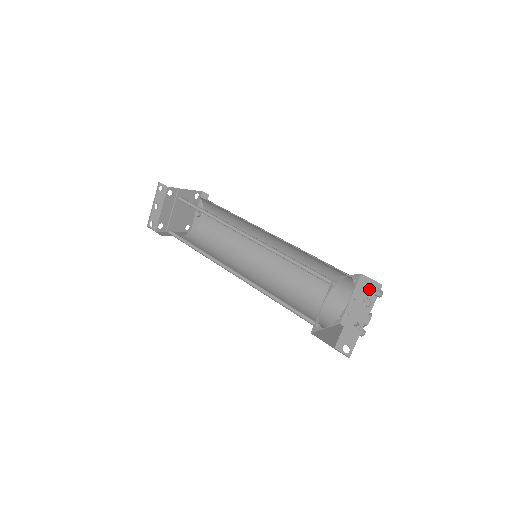
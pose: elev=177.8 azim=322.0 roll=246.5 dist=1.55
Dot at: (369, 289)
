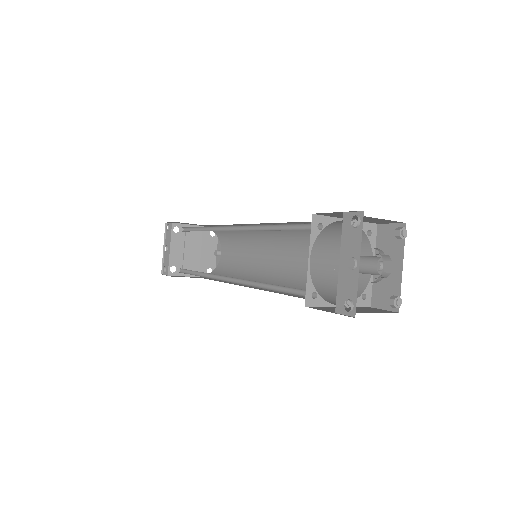
Dot at: (392, 239)
